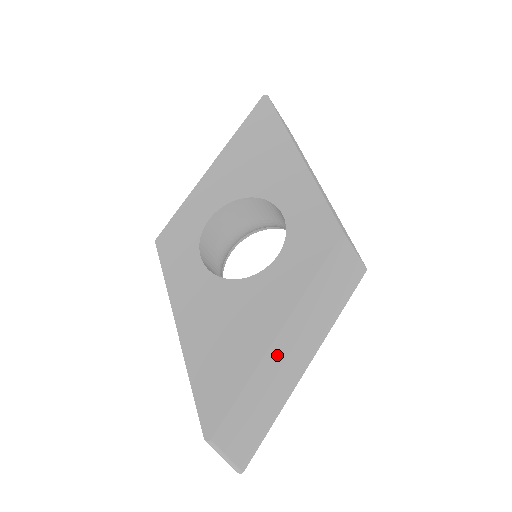
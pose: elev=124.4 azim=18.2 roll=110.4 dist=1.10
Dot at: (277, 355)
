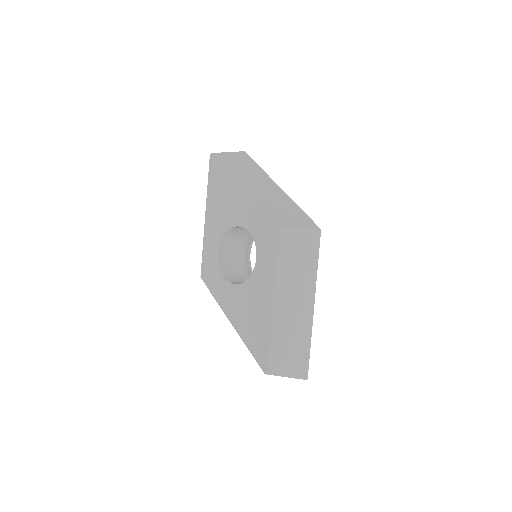
Dot at: (282, 314)
